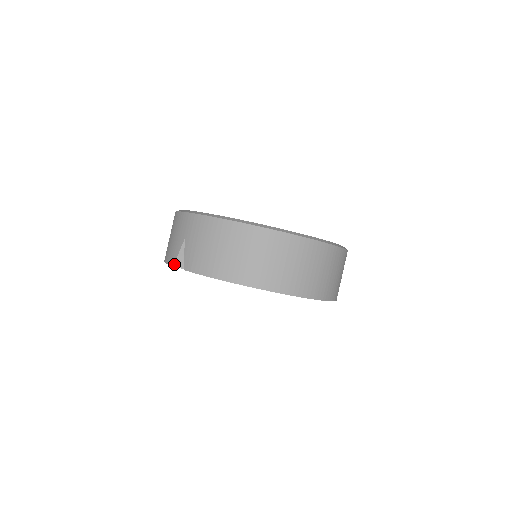
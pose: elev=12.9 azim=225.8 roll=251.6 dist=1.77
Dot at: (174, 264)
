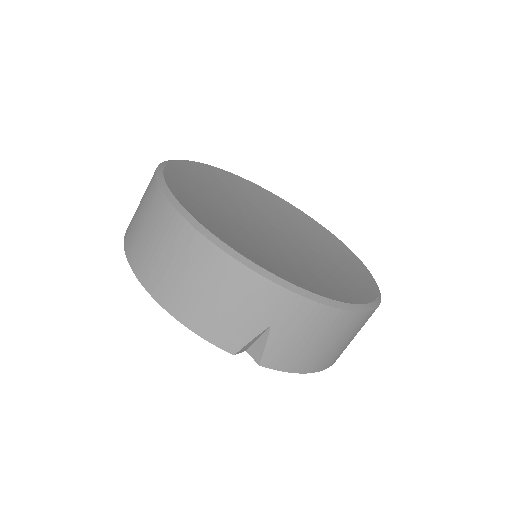
Dot at: (236, 353)
